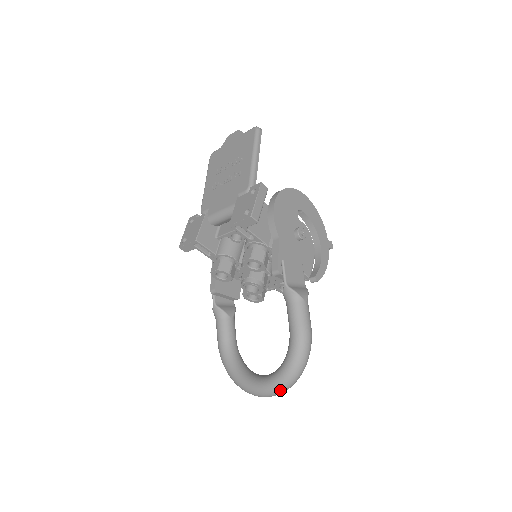
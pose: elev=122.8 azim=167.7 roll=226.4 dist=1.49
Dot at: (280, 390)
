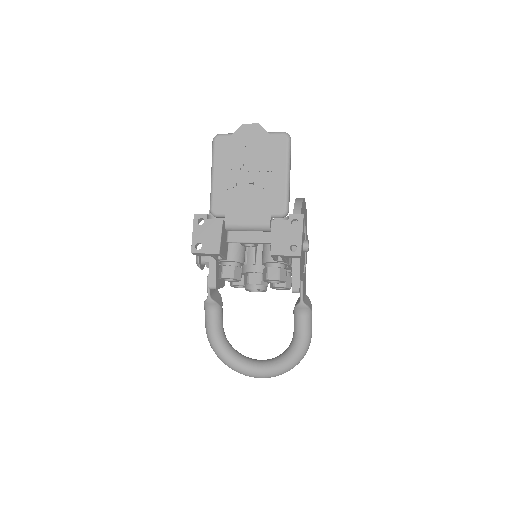
Dot at: occluded
